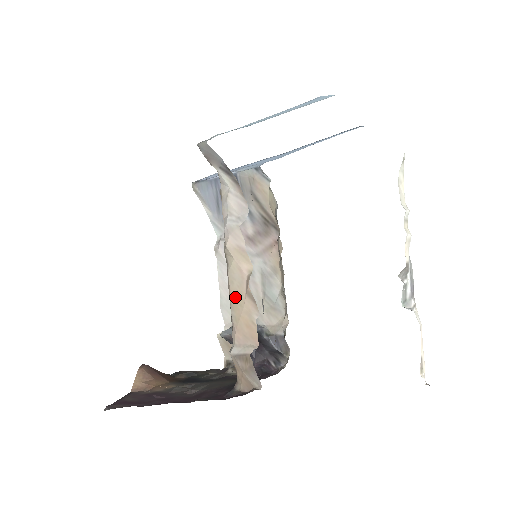
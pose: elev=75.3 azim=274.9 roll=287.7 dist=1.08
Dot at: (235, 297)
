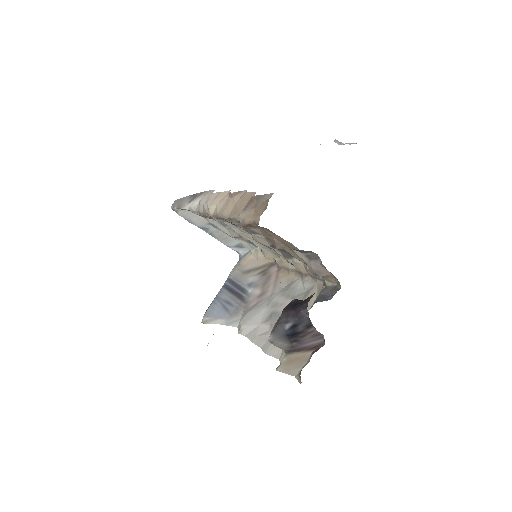
Dot at: (228, 210)
